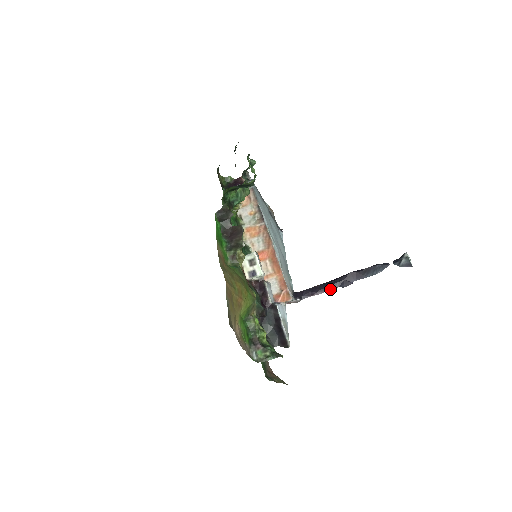
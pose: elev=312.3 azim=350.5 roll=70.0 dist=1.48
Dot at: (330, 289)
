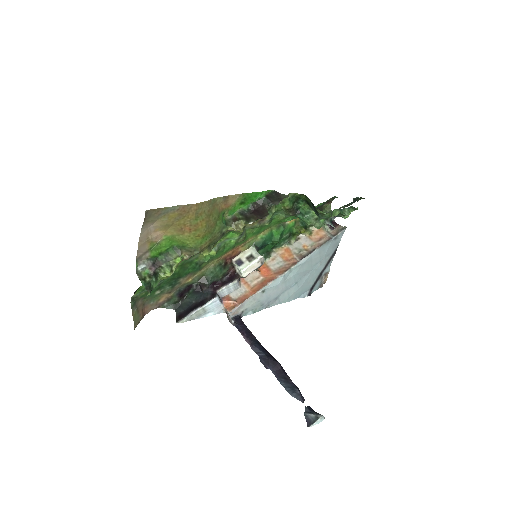
Dot at: (254, 348)
